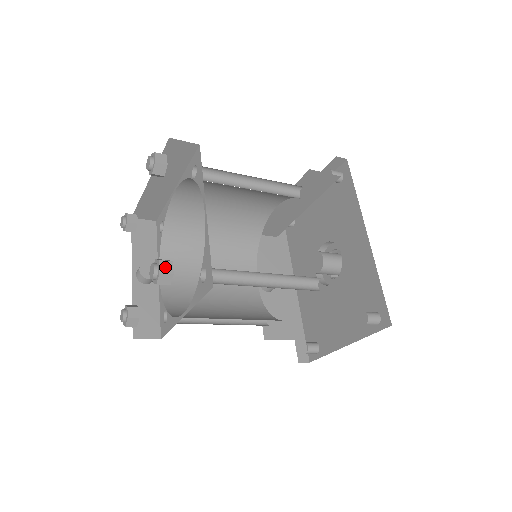
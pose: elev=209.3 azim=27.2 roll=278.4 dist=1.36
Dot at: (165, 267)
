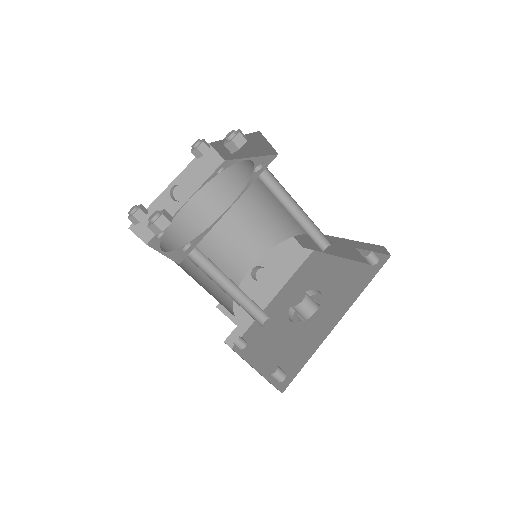
Dot at: (162, 222)
